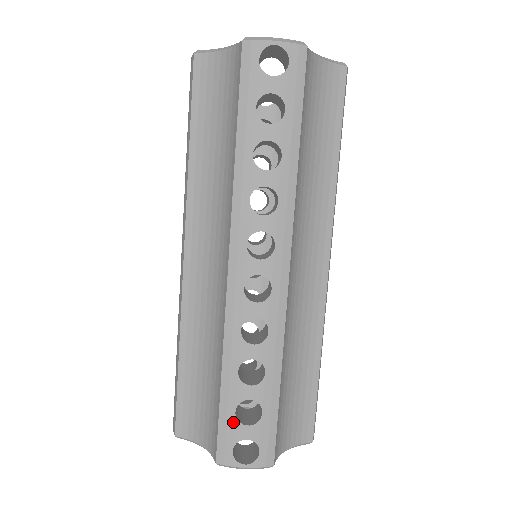
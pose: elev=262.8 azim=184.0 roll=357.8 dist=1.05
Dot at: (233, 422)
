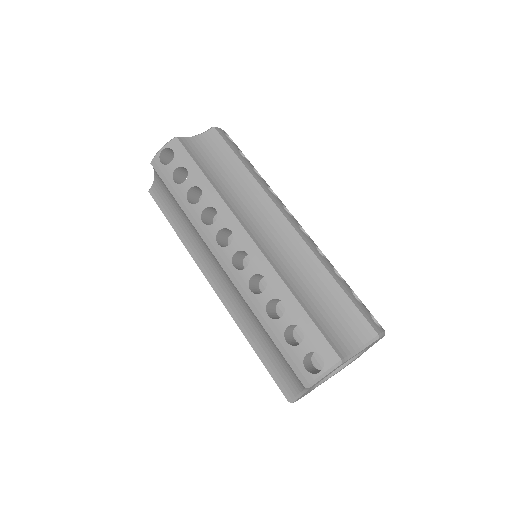
Dot at: (360, 304)
